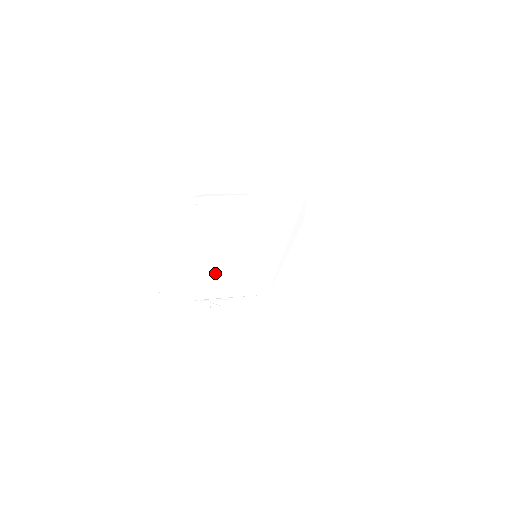
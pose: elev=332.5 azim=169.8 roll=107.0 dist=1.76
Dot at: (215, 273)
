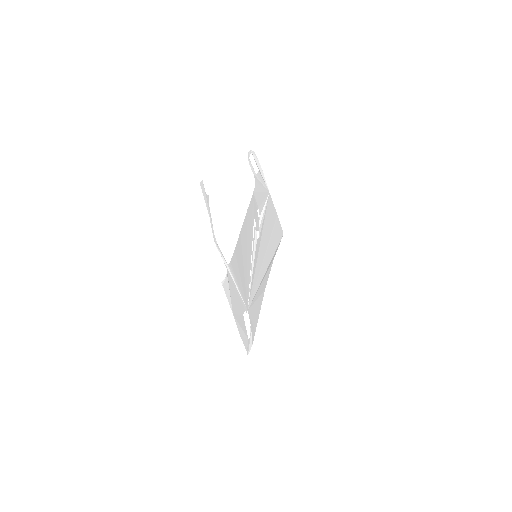
Dot at: (239, 240)
